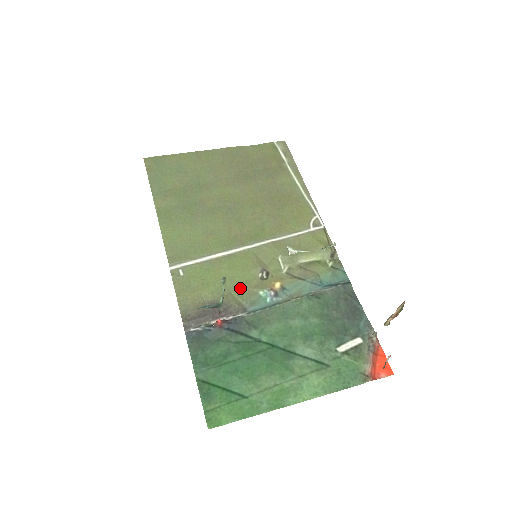
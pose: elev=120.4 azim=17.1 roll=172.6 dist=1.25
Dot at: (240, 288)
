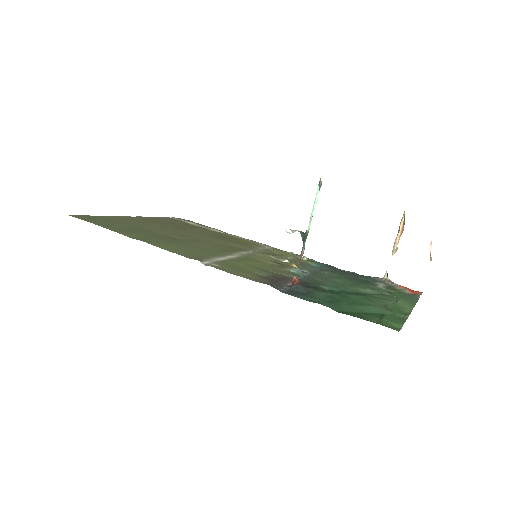
Dot at: (274, 269)
